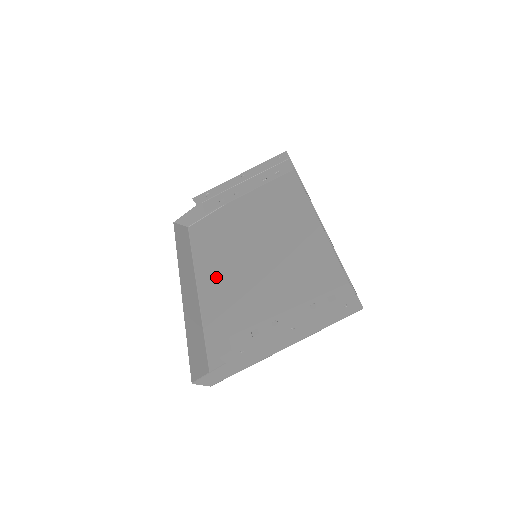
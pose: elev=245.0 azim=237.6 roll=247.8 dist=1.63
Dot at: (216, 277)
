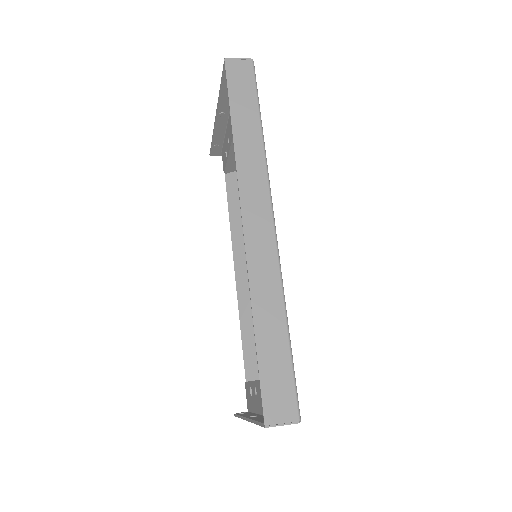
Dot at: occluded
